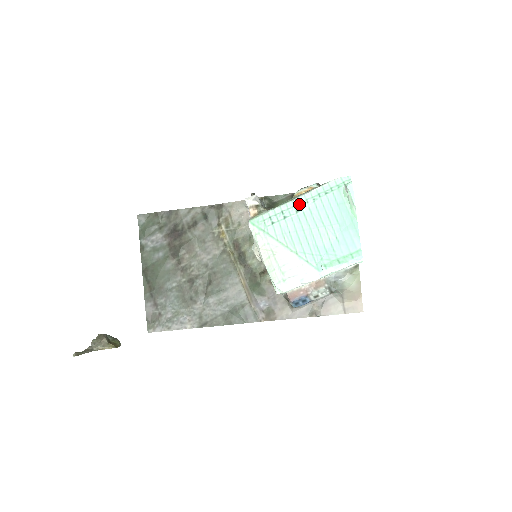
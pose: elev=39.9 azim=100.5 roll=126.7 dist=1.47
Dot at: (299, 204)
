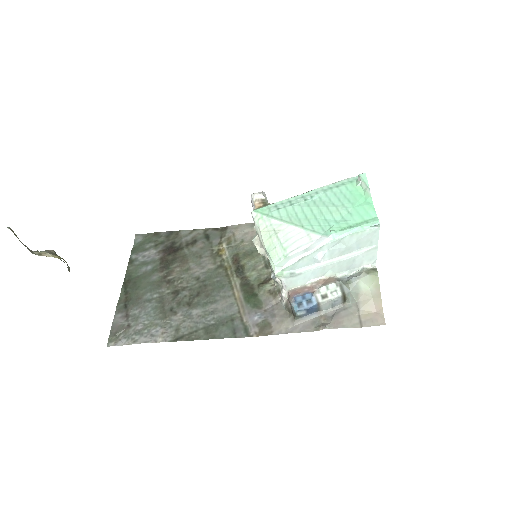
Dot at: (308, 195)
